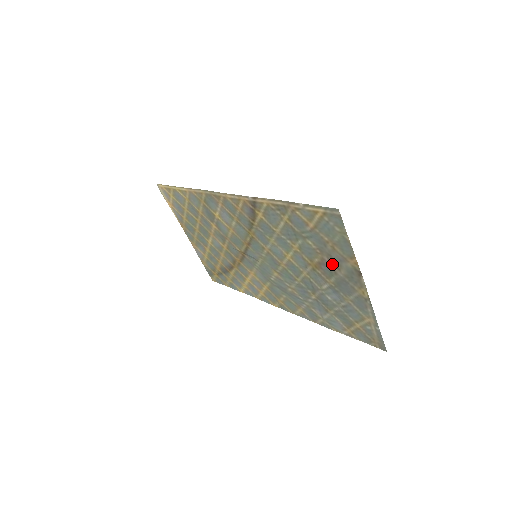
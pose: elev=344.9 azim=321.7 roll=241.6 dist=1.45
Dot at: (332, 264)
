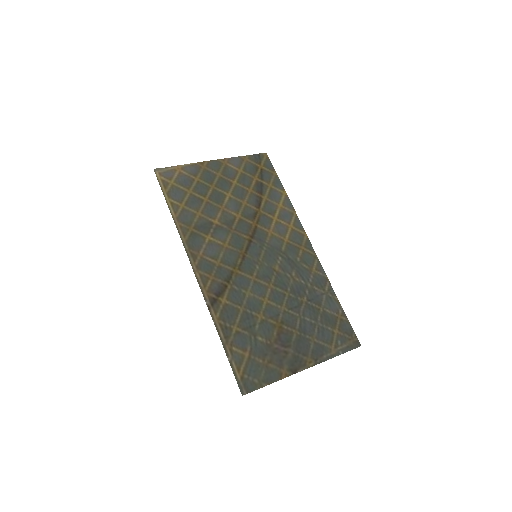
Dot at: (281, 349)
